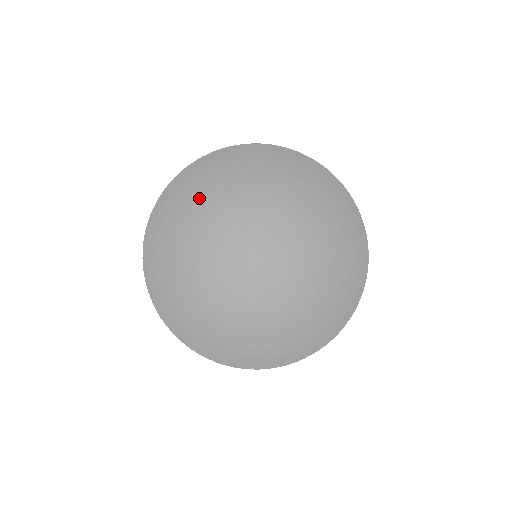
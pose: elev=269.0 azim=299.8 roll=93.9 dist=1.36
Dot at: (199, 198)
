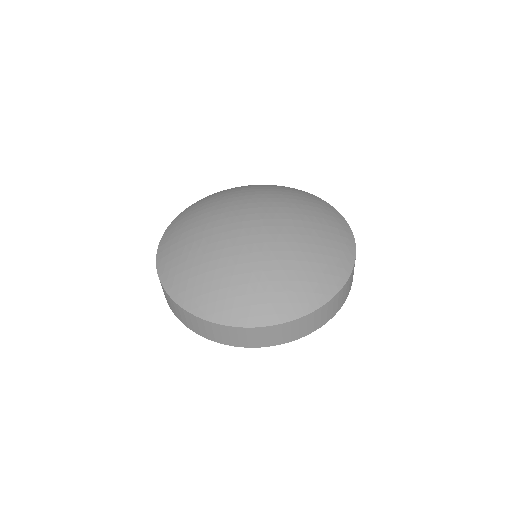
Dot at: (264, 188)
